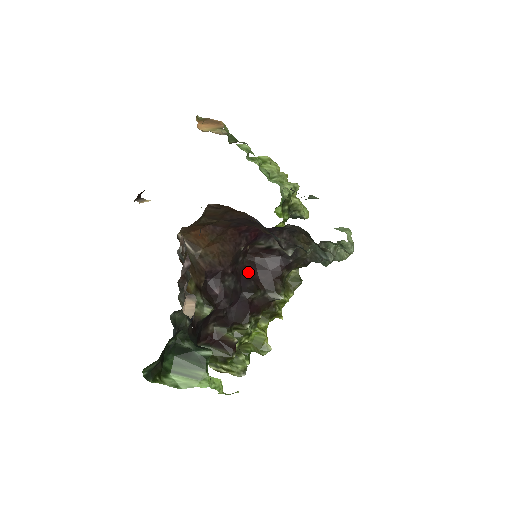
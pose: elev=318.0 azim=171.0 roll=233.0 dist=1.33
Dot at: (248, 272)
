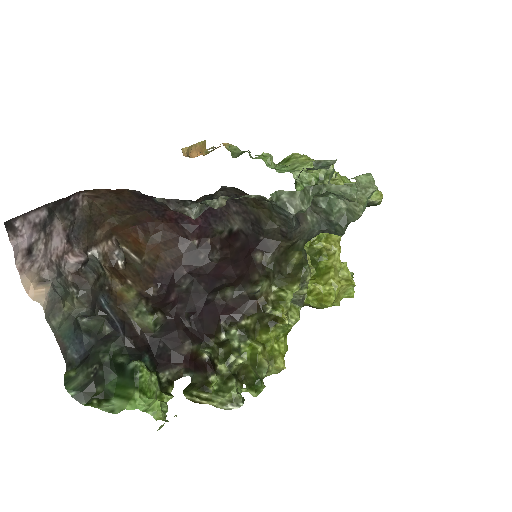
Dot at: (219, 270)
